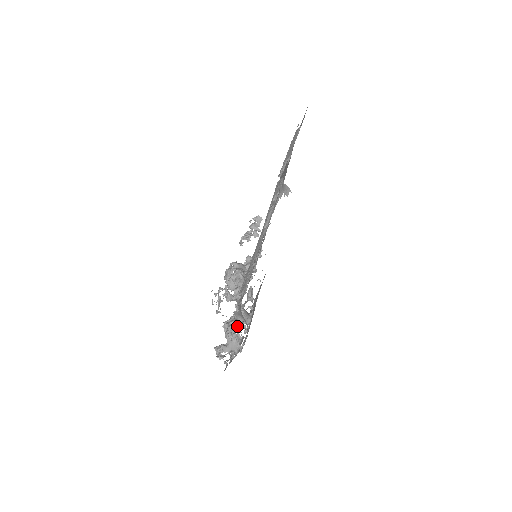
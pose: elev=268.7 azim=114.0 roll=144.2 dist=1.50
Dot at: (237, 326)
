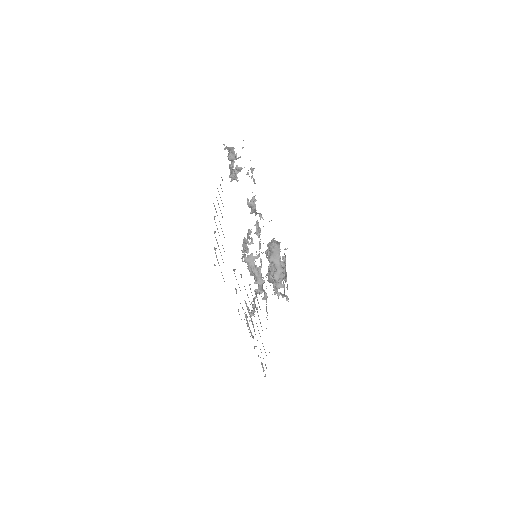
Dot at: (276, 288)
